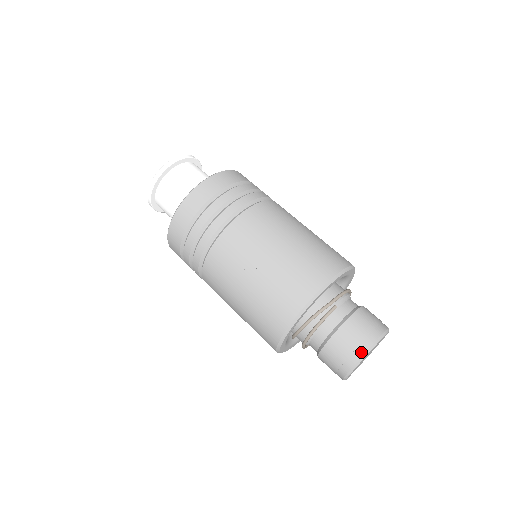
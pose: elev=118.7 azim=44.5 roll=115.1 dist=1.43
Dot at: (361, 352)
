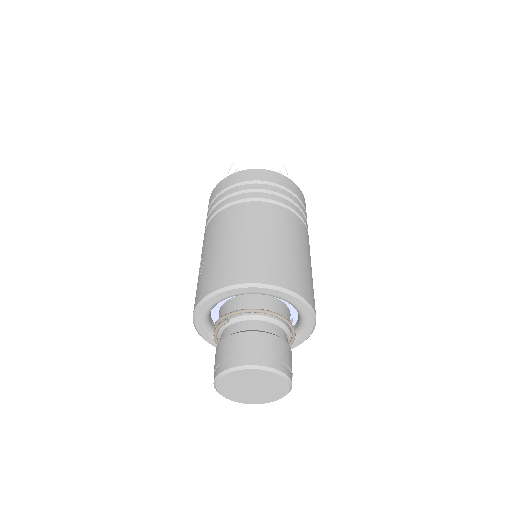
Dot at: (216, 373)
